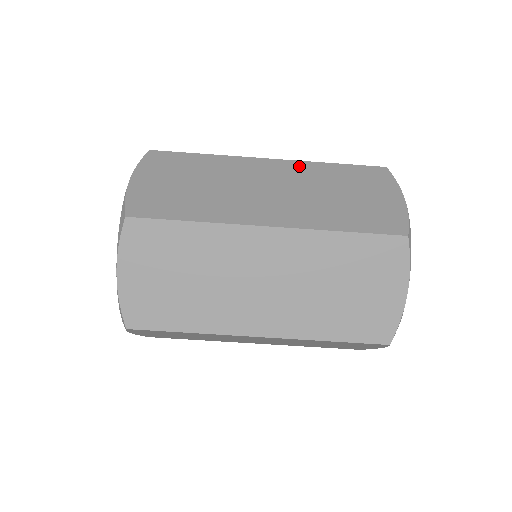
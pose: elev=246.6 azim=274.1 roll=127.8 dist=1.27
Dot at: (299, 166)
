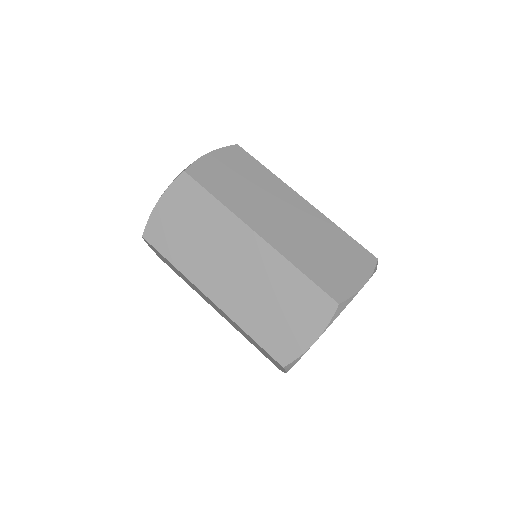
Dot at: (319, 217)
